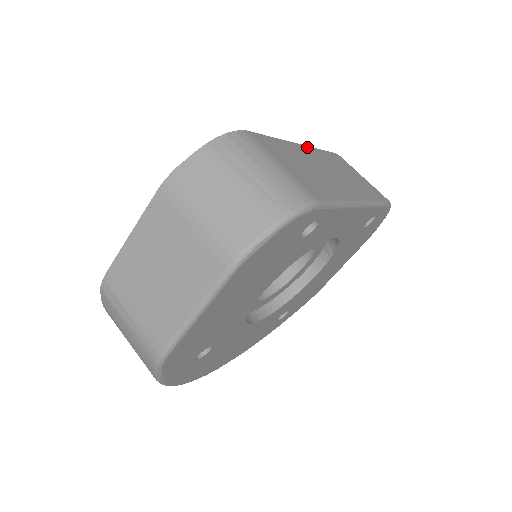
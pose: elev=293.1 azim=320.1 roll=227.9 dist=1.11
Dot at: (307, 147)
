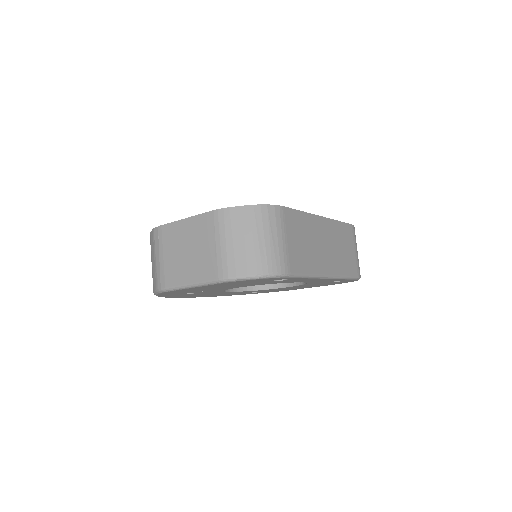
Dot at: (326, 219)
